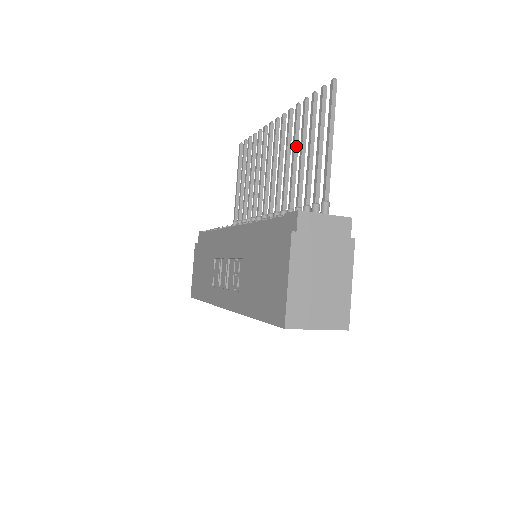
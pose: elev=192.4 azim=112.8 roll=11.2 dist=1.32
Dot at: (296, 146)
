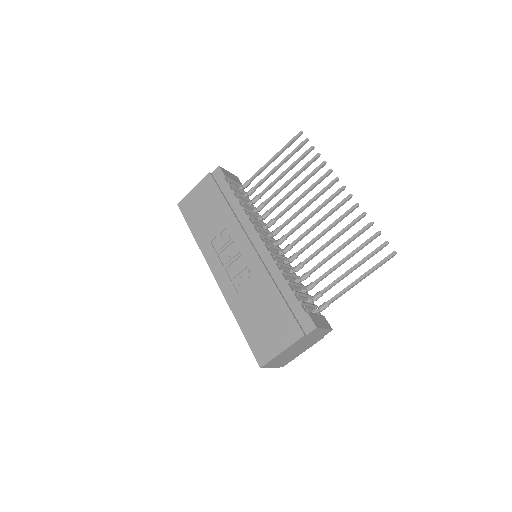
Dot at: occluded
